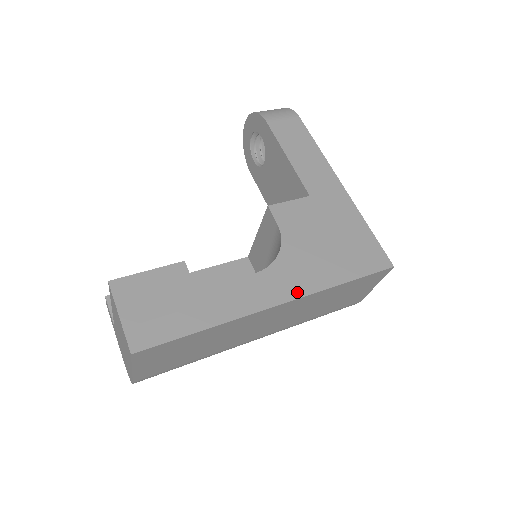
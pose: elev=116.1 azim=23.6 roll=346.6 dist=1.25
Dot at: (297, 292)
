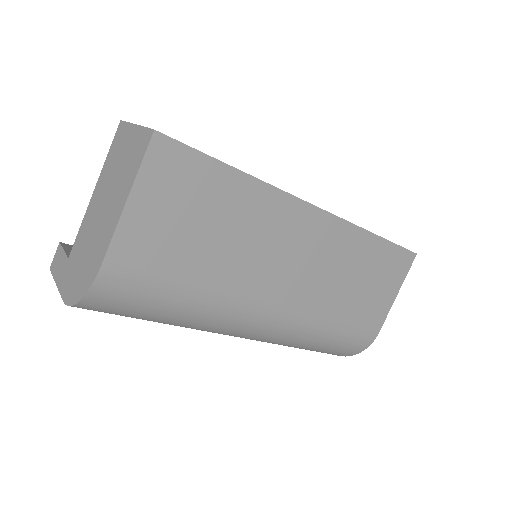
Dot at: occluded
